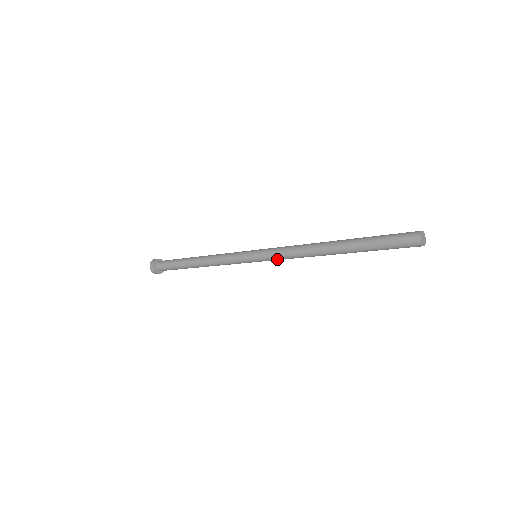
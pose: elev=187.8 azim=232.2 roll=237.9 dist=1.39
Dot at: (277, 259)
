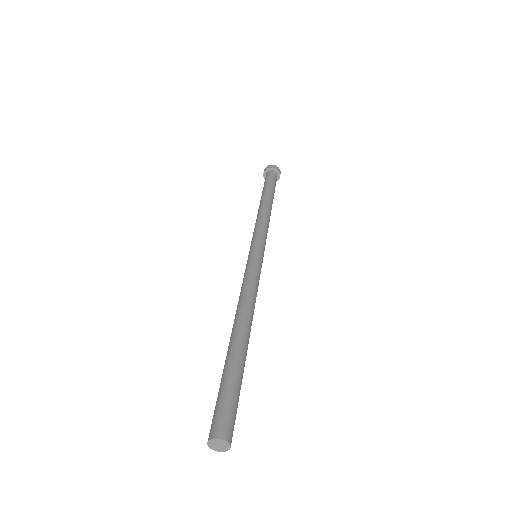
Dot at: occluded
